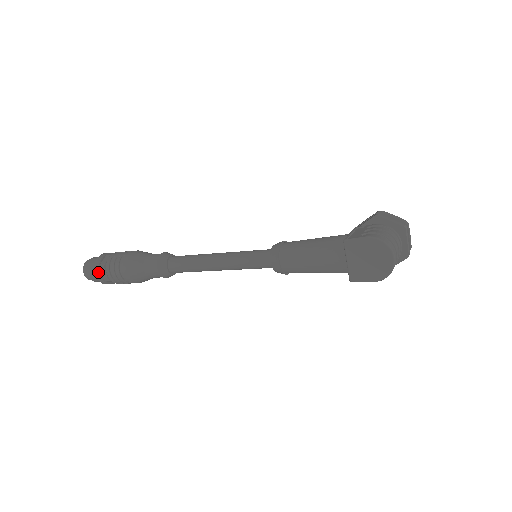
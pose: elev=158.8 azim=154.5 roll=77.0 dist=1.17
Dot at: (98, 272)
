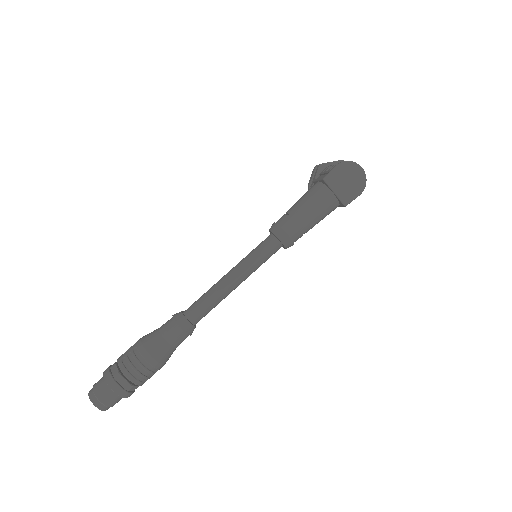
Dot at: (116, 386)
